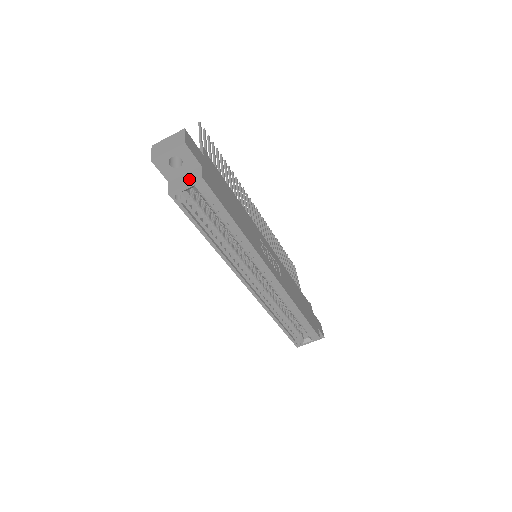
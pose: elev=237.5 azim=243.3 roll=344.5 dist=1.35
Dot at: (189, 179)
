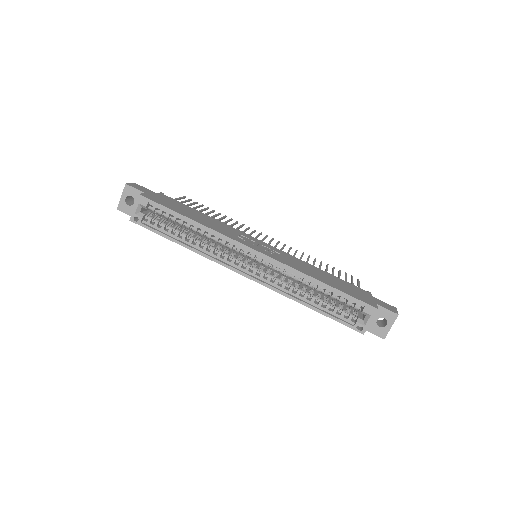
Dot at: (137, 203)
